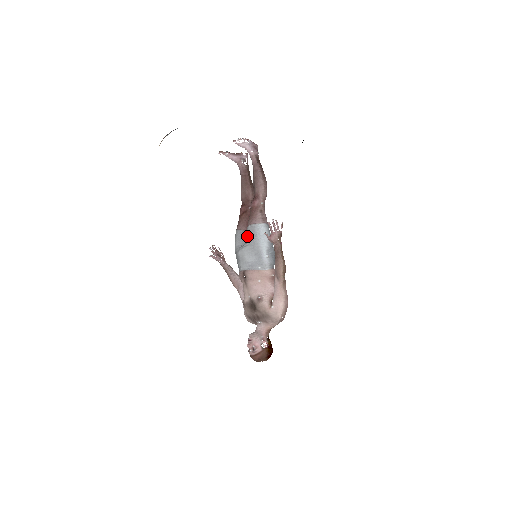
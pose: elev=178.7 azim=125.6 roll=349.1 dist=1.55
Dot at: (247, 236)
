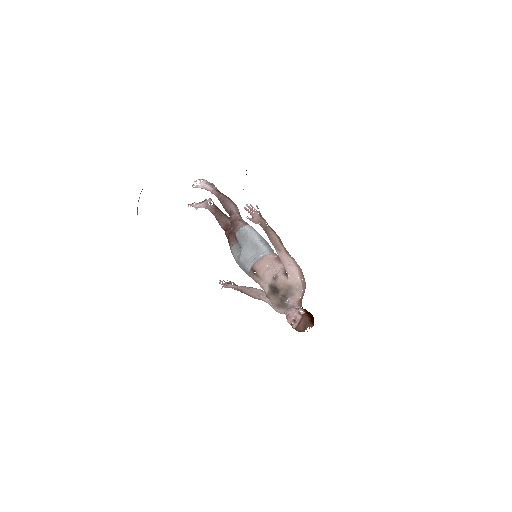
Dot at: (239, 241)
